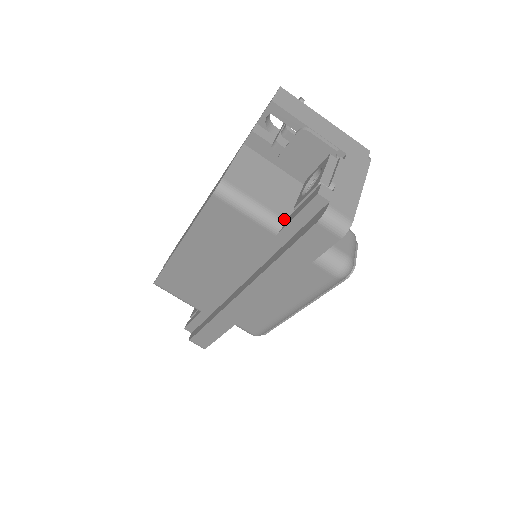
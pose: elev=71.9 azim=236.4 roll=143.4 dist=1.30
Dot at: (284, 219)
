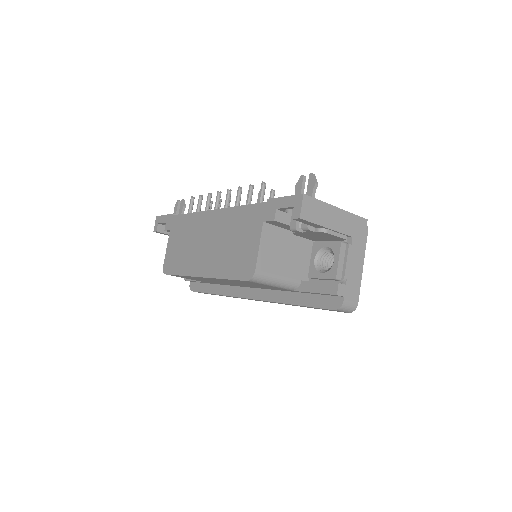
Dot at: (300, 281)
